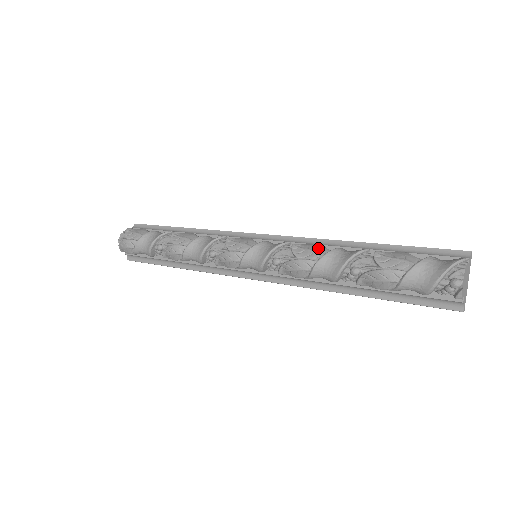
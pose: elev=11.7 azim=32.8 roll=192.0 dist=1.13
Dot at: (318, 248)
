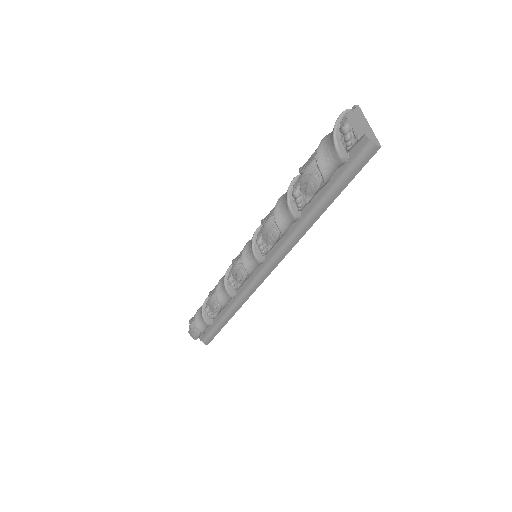
Dot at: occluded
